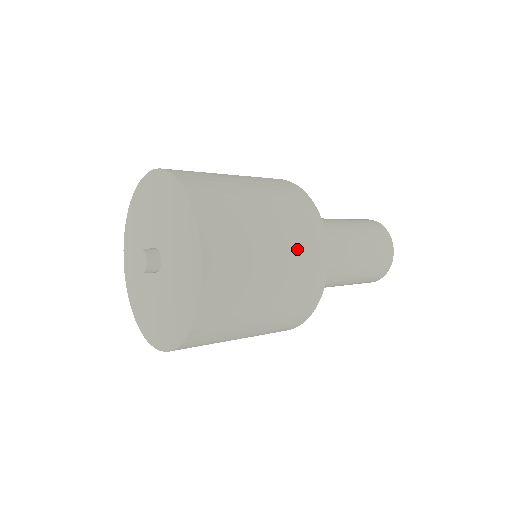
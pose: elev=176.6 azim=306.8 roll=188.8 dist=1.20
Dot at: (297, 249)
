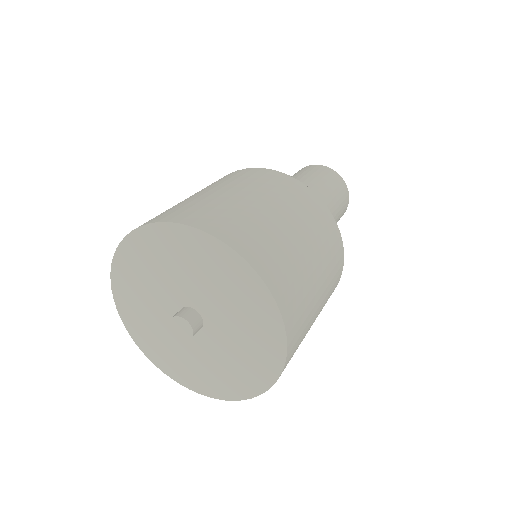
Dot at: (311, 222)
